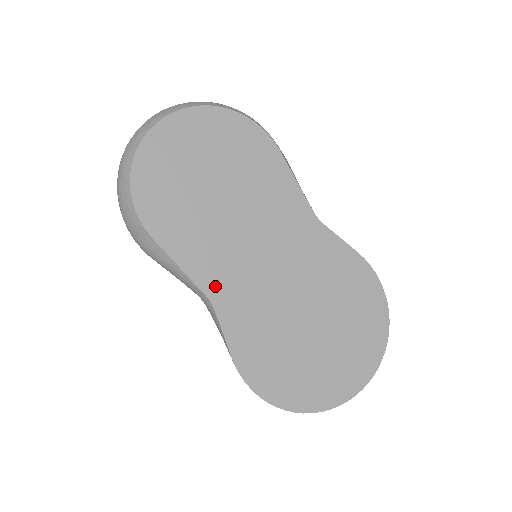
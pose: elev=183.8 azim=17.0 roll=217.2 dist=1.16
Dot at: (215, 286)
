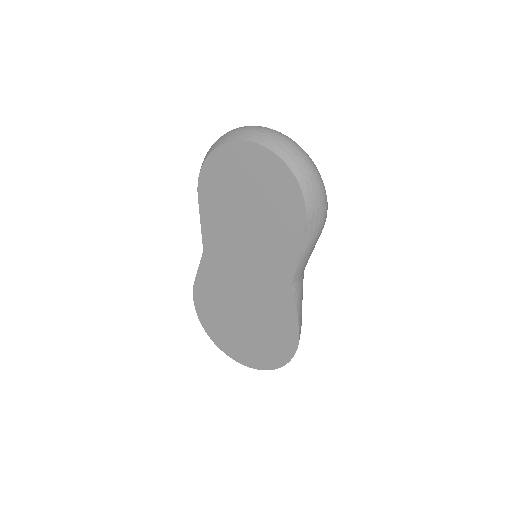
Dot at: (210, 248)
